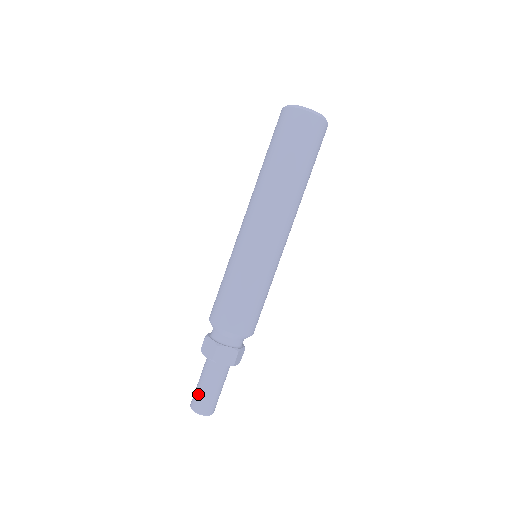
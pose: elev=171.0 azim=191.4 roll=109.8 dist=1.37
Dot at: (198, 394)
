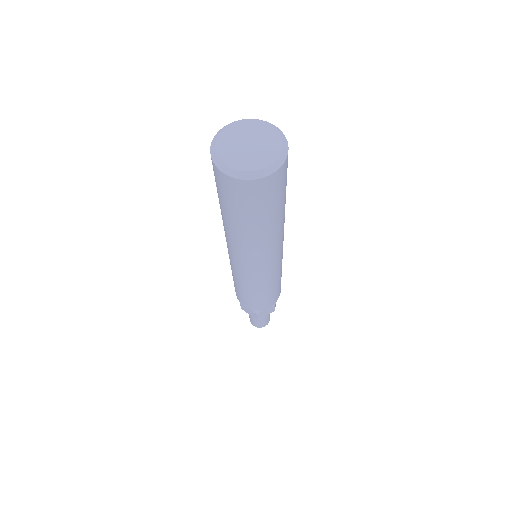
Dot at: (254, 322)
